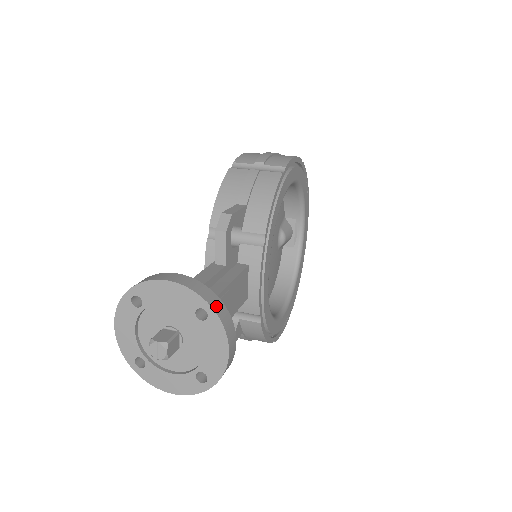
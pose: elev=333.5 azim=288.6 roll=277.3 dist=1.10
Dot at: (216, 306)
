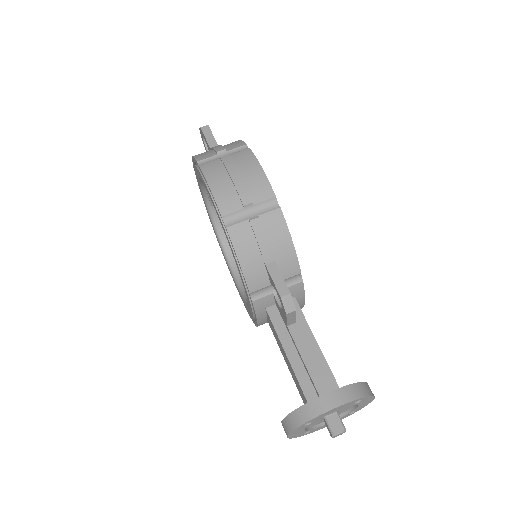
Dot at: (365, 392)
